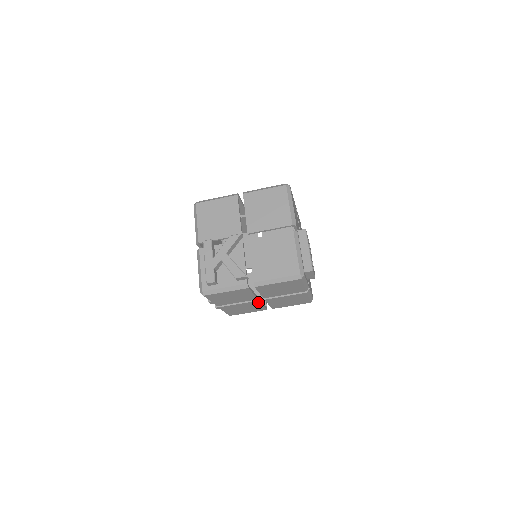
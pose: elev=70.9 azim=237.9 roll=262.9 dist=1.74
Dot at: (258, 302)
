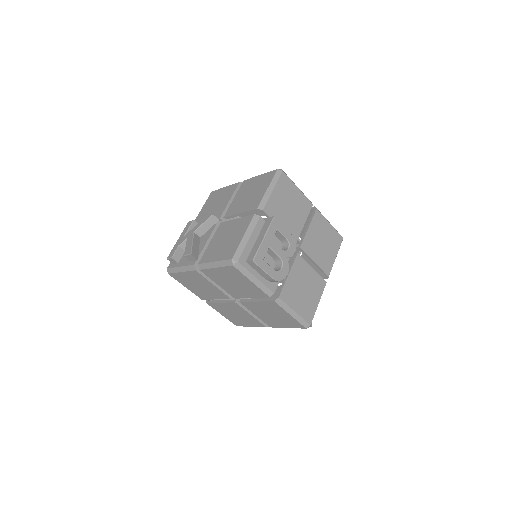
Dot at: (238, 306)
